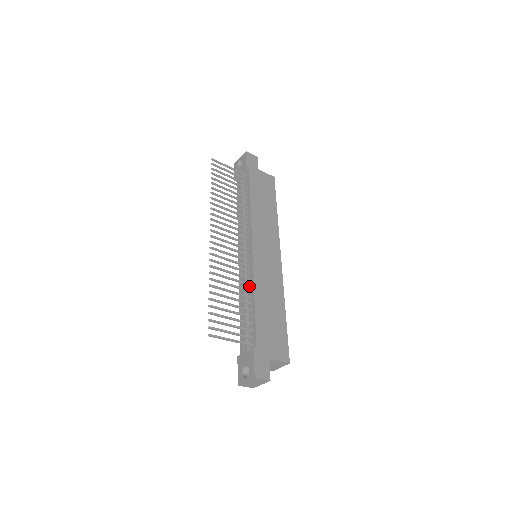
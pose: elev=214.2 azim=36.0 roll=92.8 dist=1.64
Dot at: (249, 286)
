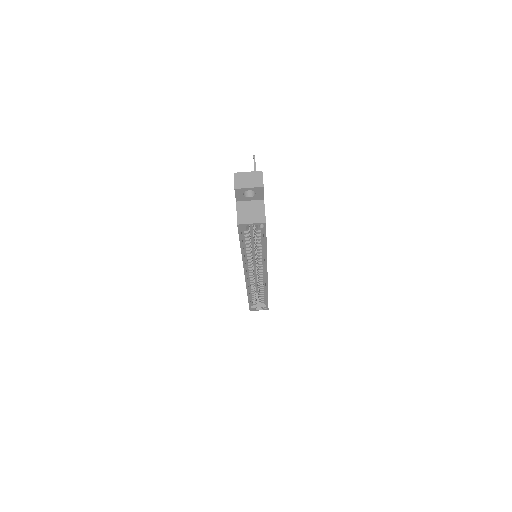
Dot at: occluded
